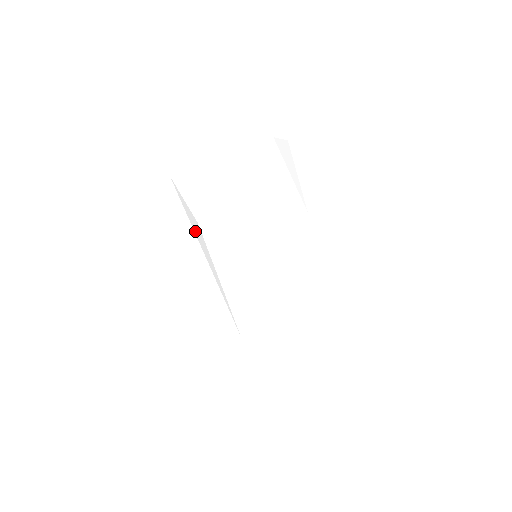
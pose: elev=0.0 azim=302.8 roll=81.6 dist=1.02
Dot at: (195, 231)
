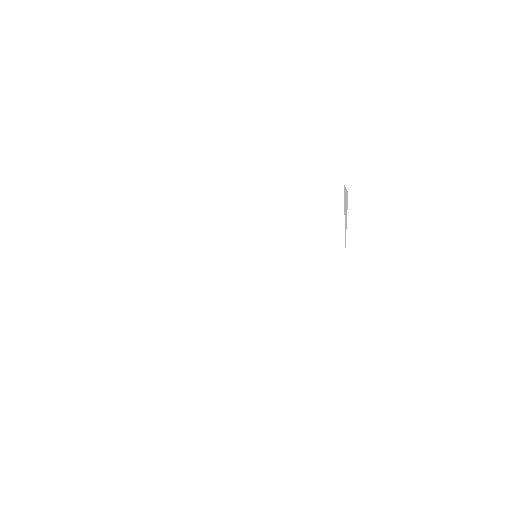
Dot at: occluded
